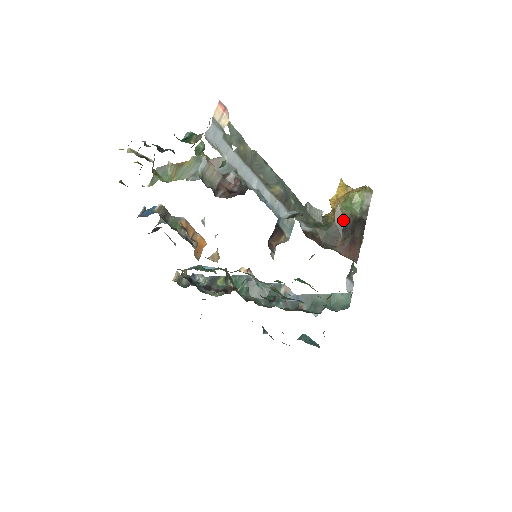
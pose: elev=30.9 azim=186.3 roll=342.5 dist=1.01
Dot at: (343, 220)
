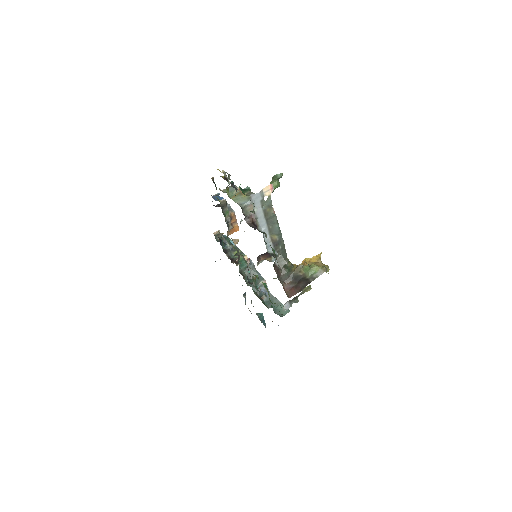
Dot at: (298, 274)
